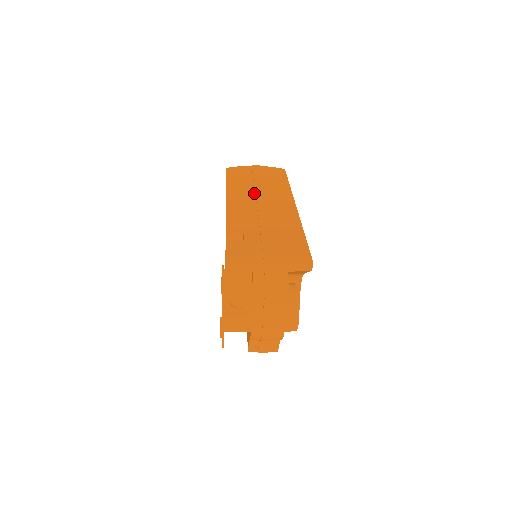
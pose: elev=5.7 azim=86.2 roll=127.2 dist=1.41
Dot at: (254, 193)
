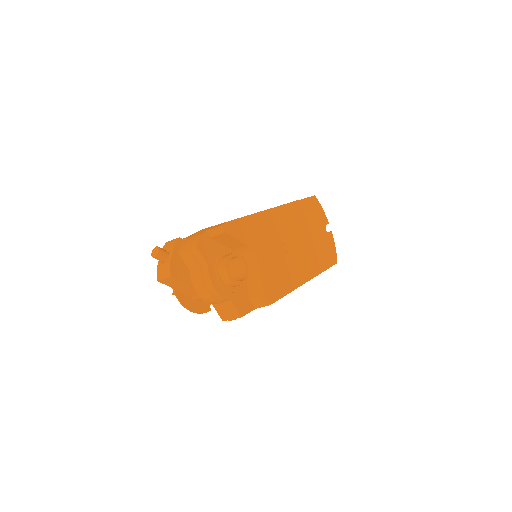
Dot at: occluded
